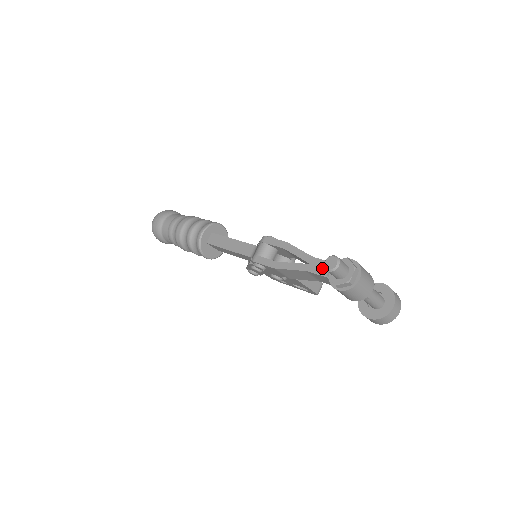
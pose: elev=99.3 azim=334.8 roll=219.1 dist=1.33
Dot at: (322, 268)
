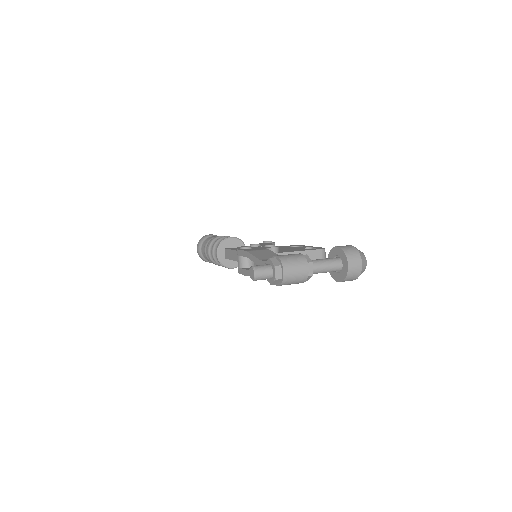
Dot at: occluded
